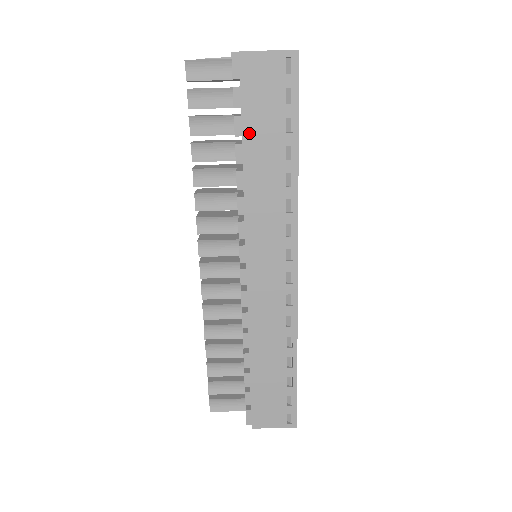
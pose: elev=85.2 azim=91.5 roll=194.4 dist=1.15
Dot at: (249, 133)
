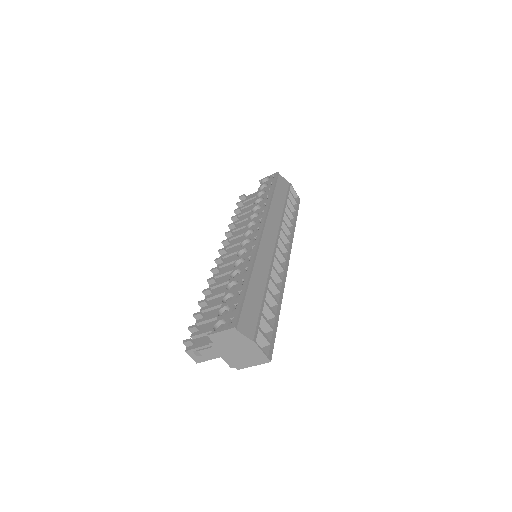
Dot at: occluded
